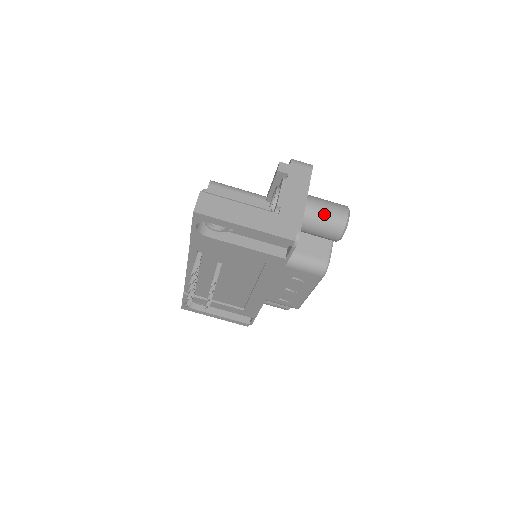
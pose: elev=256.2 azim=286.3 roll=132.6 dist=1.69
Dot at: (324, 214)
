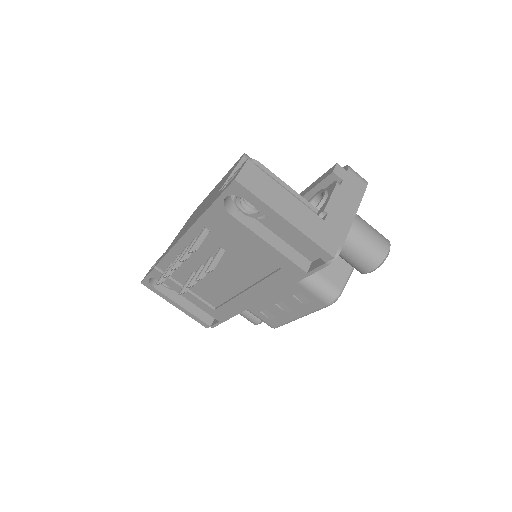
Dot at: (366, 239)
